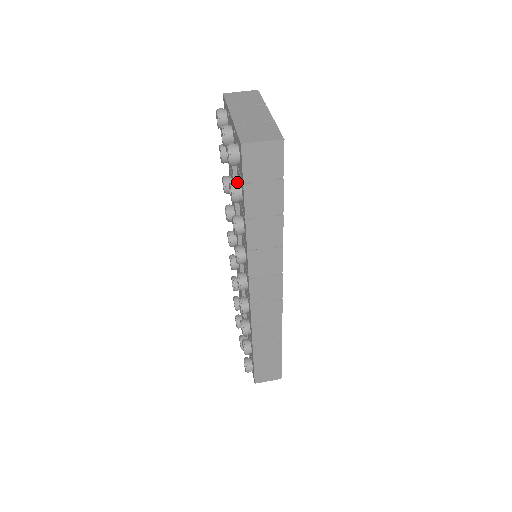
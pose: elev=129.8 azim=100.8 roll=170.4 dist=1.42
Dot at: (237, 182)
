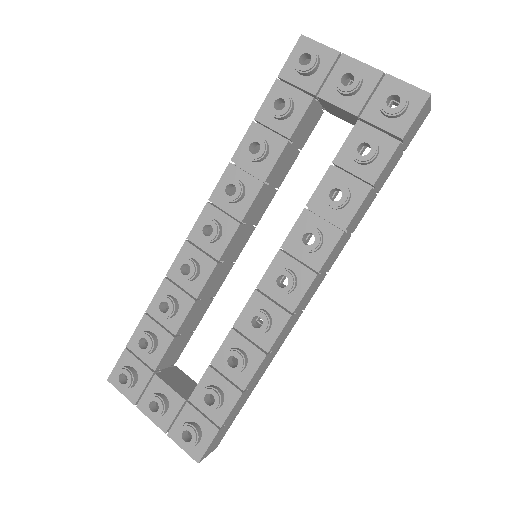
Dot at: (369, 139)
